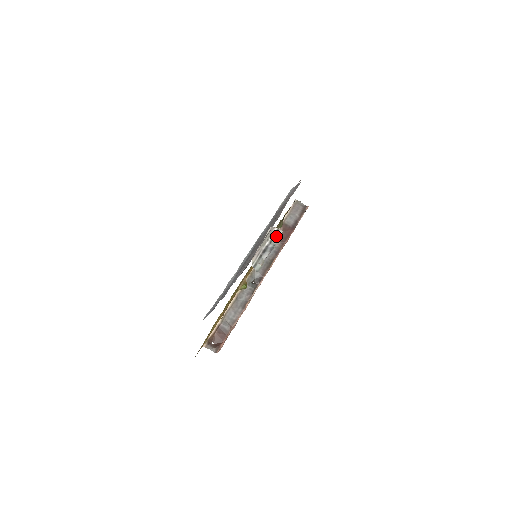
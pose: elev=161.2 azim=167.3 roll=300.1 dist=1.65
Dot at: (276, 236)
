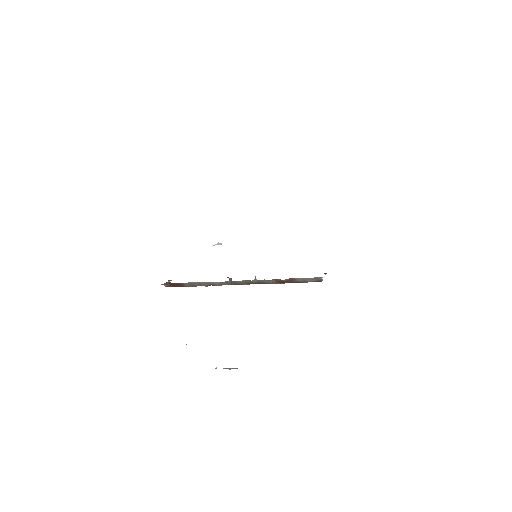
Dot at: occluded
